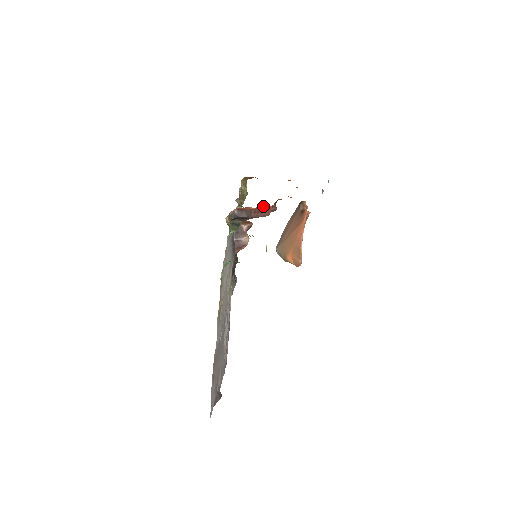
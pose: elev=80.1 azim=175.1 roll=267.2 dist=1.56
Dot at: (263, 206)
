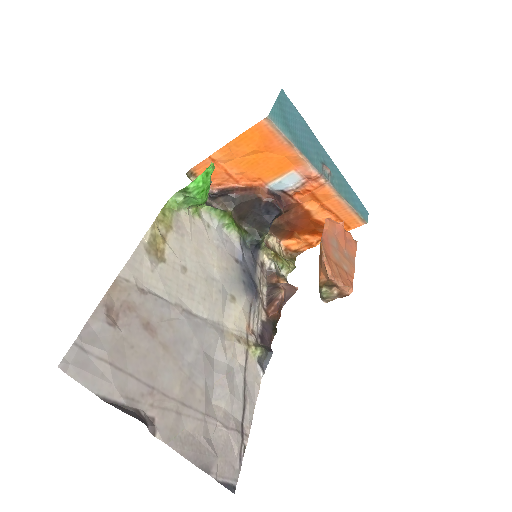
Dot at: (249, 186)
